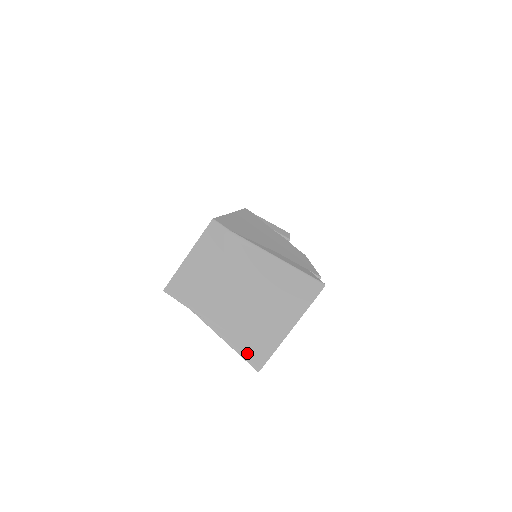
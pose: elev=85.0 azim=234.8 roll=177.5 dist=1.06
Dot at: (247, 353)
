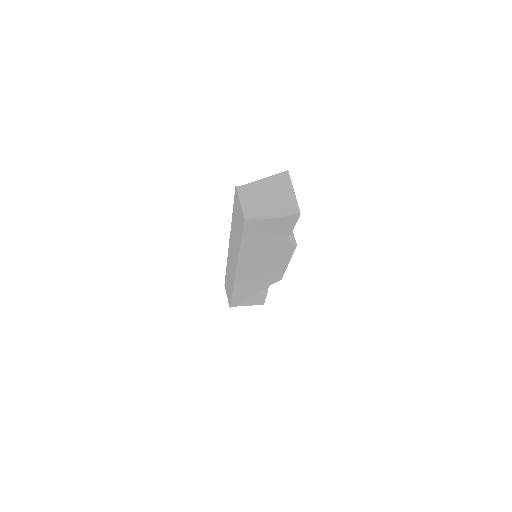
Dot at: (290, 211)
